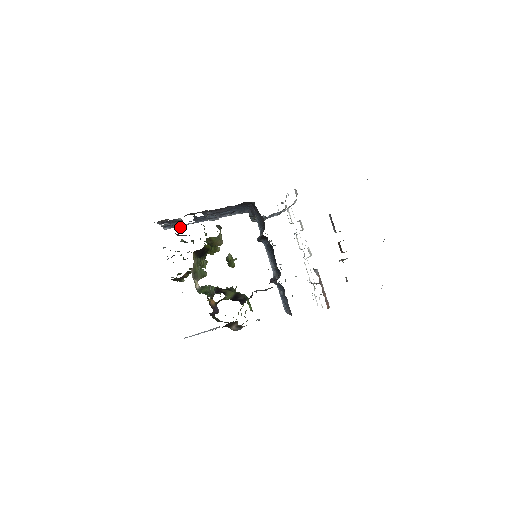
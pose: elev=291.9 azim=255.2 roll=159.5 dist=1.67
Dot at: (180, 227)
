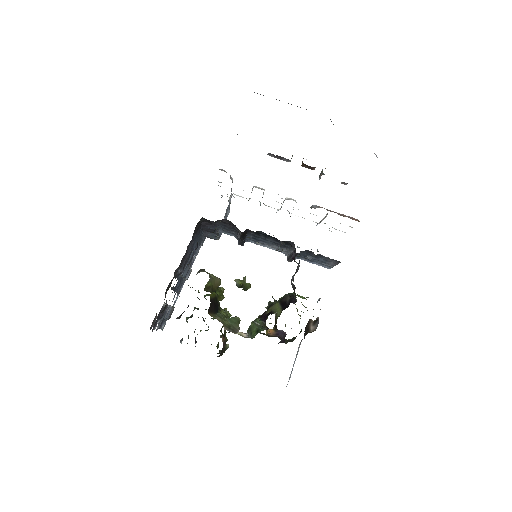
Dot at: occluded
